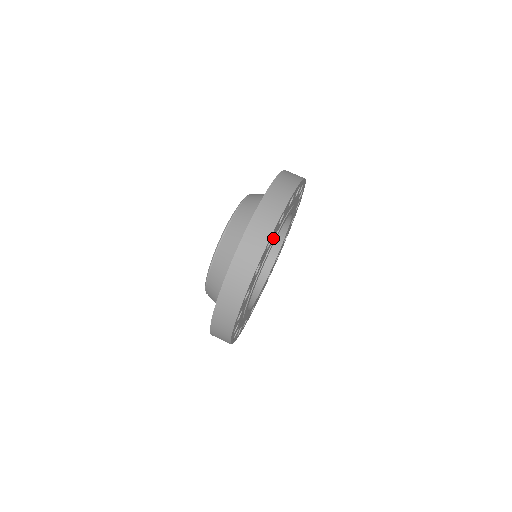
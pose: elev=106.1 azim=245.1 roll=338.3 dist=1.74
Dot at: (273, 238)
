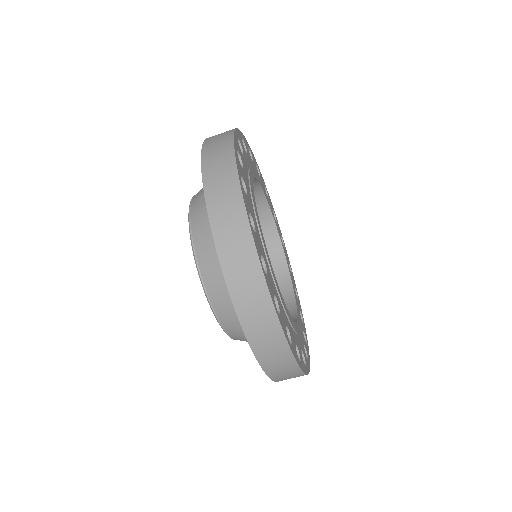
Dot at: (262, 249)
